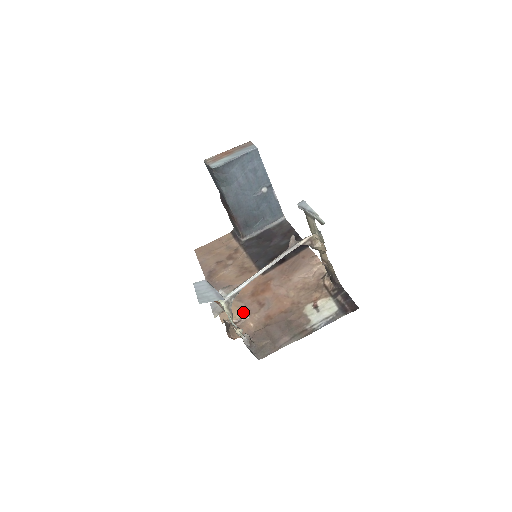
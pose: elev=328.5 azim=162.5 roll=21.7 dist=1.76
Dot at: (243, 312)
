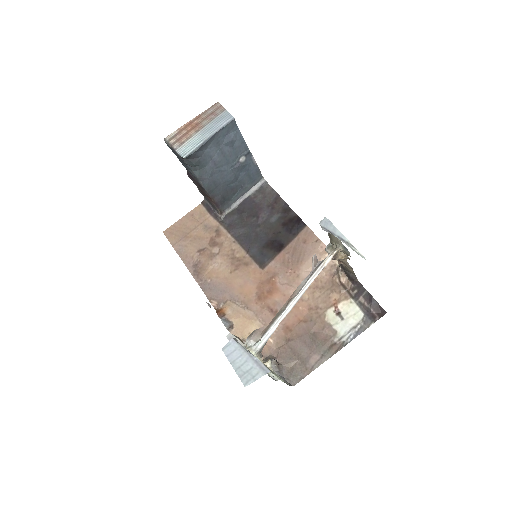
Dot at: (256, 325)
